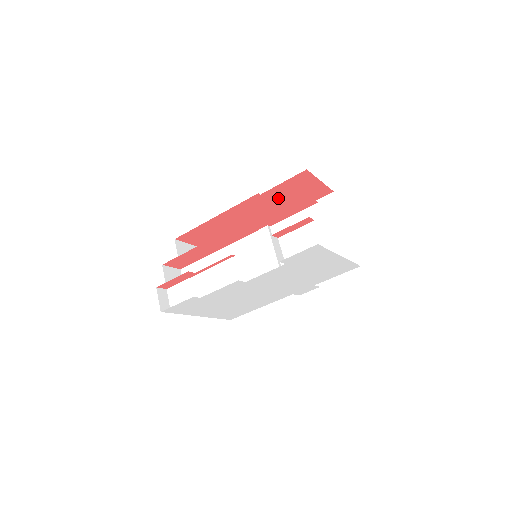
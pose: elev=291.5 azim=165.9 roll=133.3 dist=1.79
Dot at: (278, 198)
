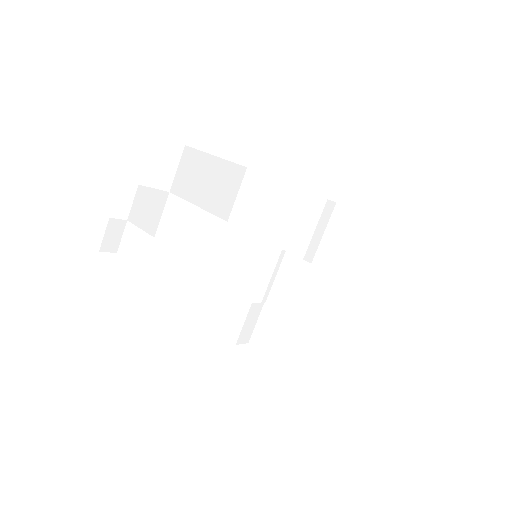
Dot at: occluded
